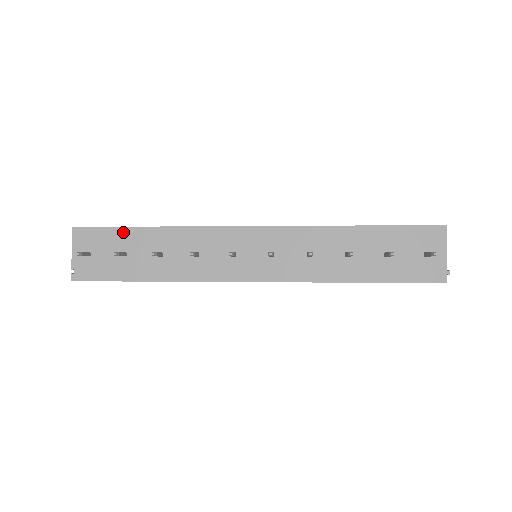
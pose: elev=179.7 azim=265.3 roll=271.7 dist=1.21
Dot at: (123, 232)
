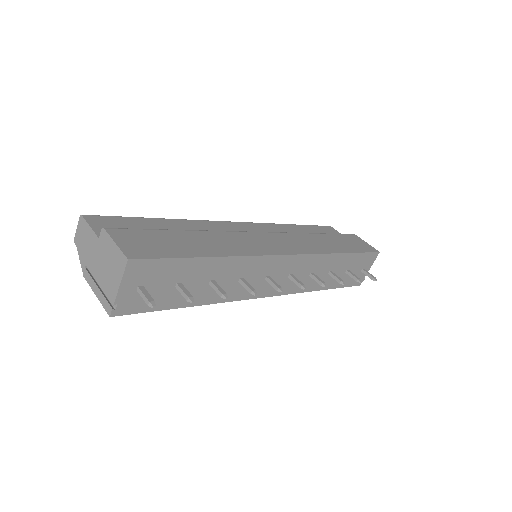
Dot at: (185, 263)
